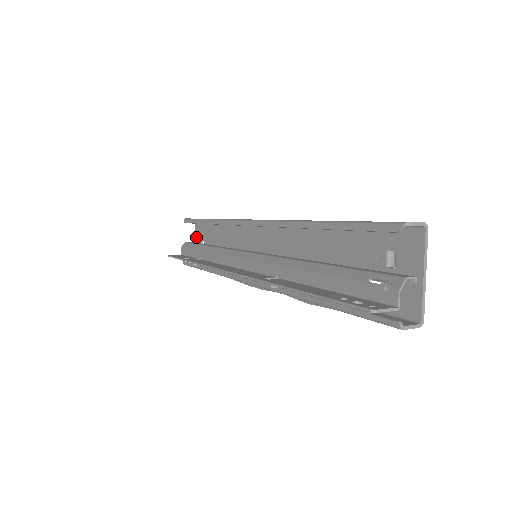
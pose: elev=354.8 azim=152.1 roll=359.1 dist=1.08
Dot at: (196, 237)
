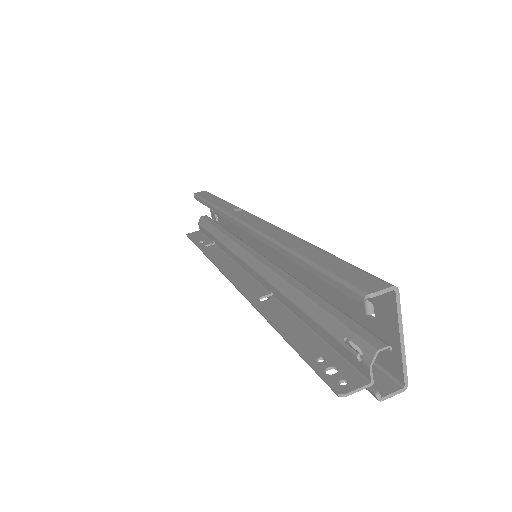
Dot at: (210, 210)
